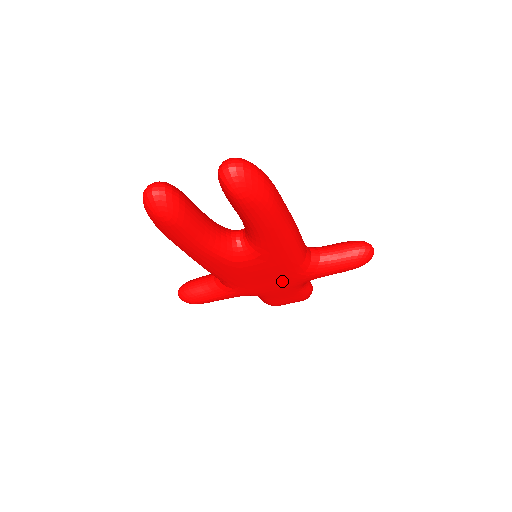
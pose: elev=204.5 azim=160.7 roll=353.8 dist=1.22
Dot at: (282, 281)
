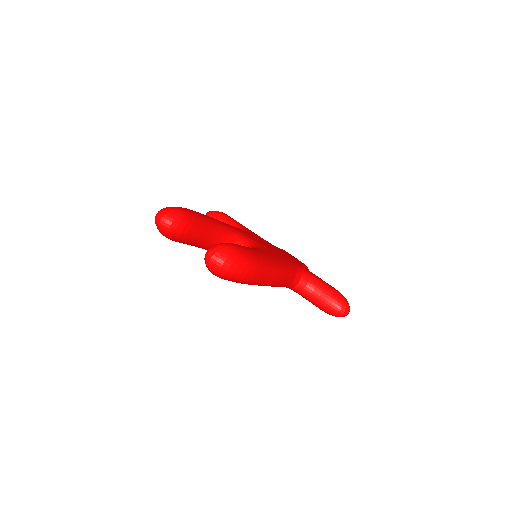
Dot at: occluded
